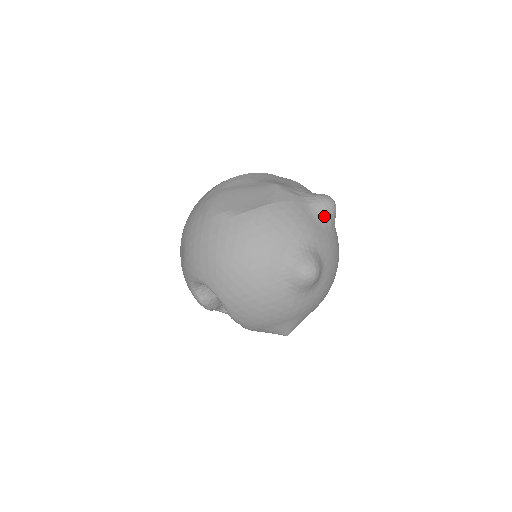
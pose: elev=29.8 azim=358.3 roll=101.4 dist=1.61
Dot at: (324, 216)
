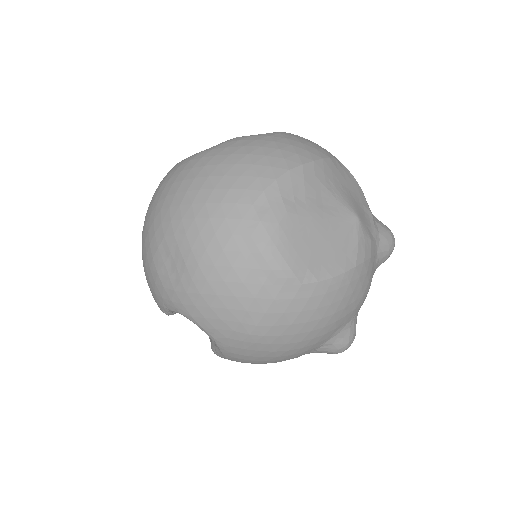
Dot at: occluded
